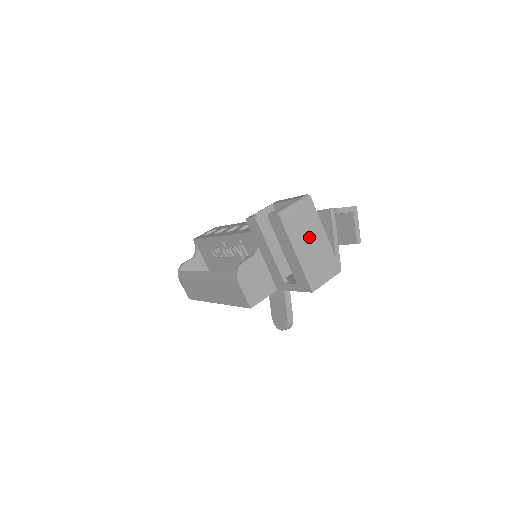
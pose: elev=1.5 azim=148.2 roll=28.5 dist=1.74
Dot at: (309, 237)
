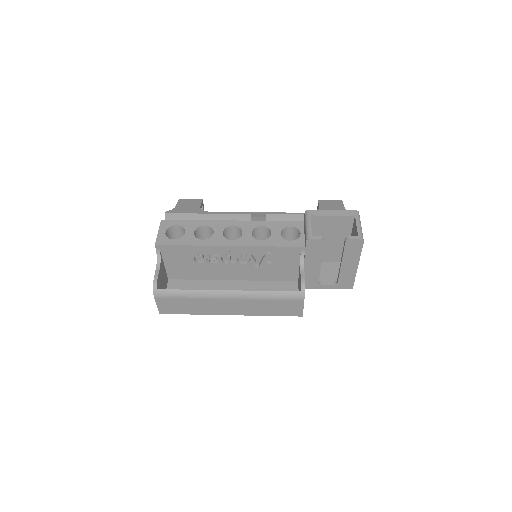
Dot at: occluded
